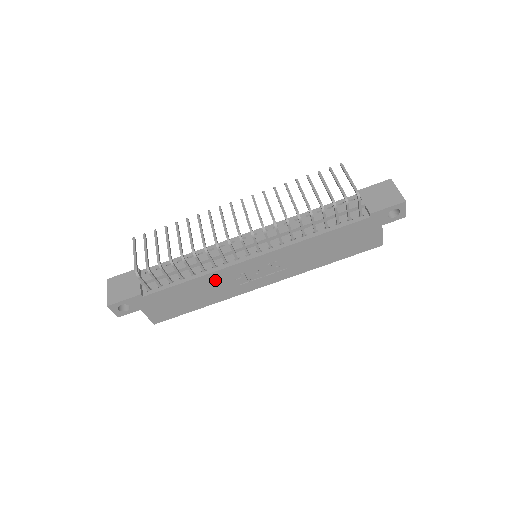
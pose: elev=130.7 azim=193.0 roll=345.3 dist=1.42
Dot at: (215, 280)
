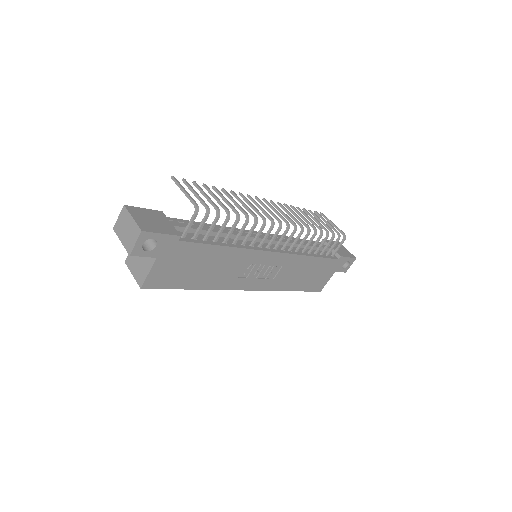
Dot at: (235, 259)
